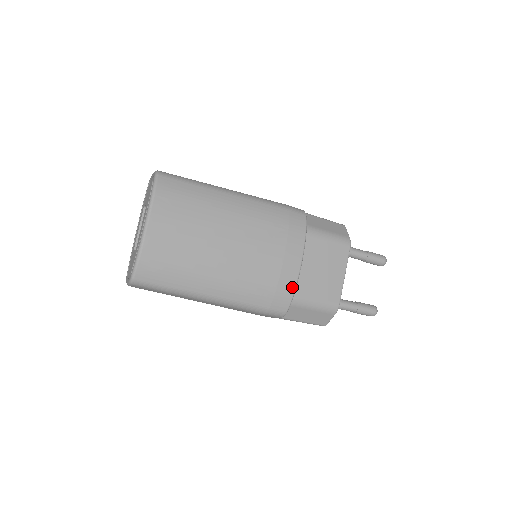
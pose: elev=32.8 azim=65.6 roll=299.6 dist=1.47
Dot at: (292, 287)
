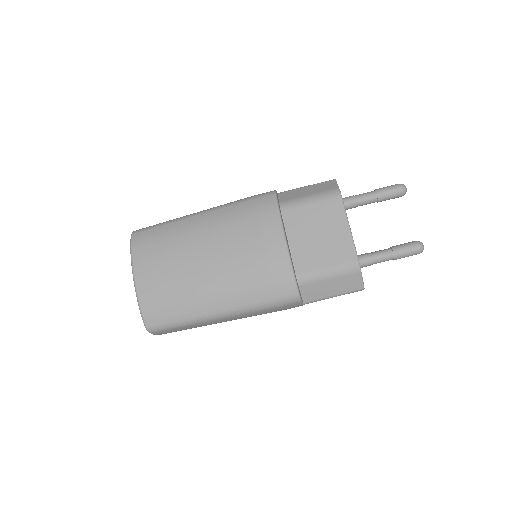
Dot at: (287, 267)
